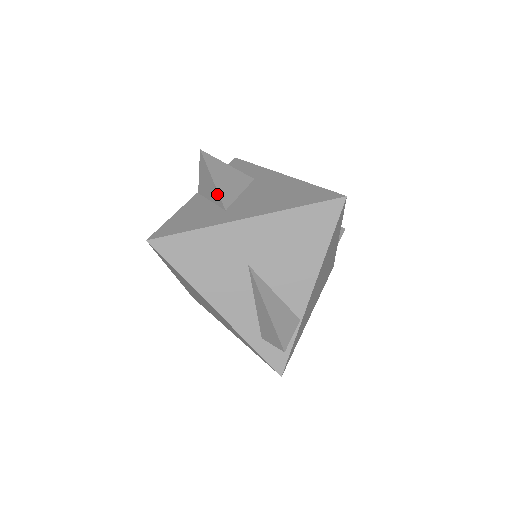
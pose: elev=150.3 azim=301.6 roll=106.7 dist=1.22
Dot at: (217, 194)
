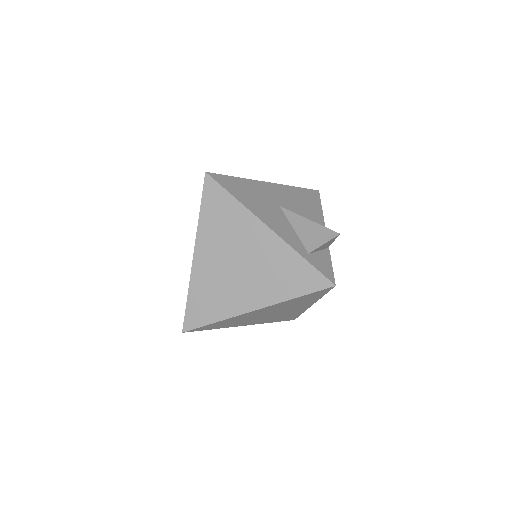
Dot at: occluded
